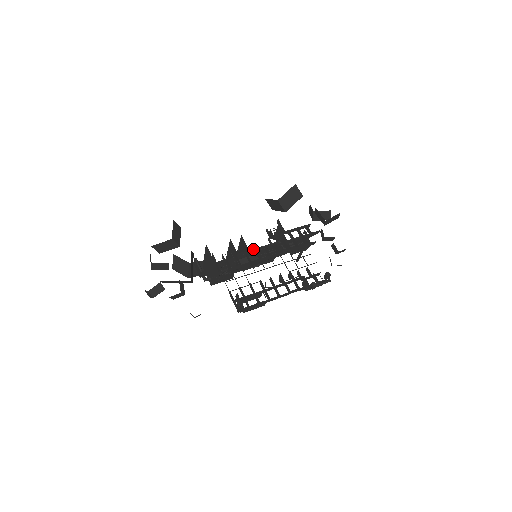
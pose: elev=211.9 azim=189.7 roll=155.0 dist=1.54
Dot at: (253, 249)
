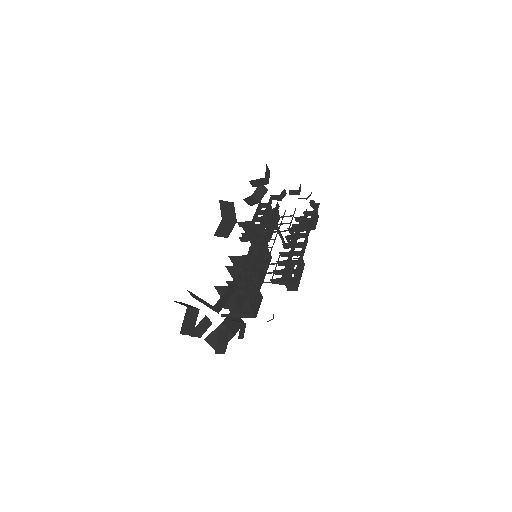
Dot at: (248, 252)
